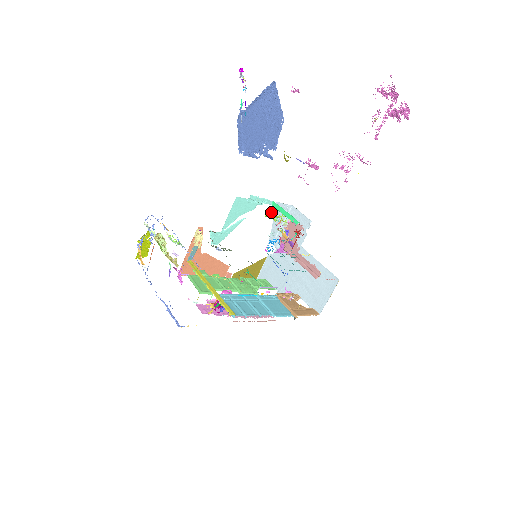
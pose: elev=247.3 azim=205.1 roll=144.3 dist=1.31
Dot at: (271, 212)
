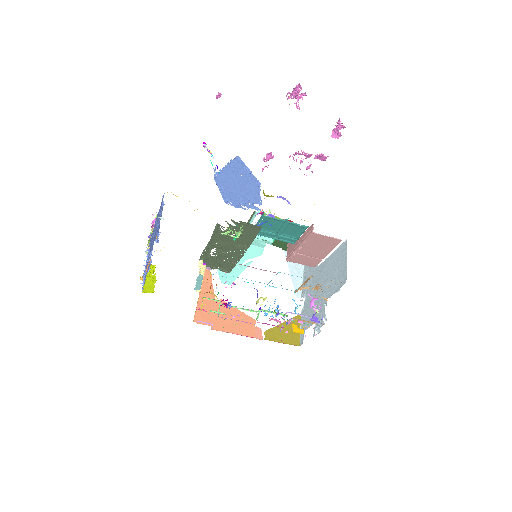
Dot at: occluded
